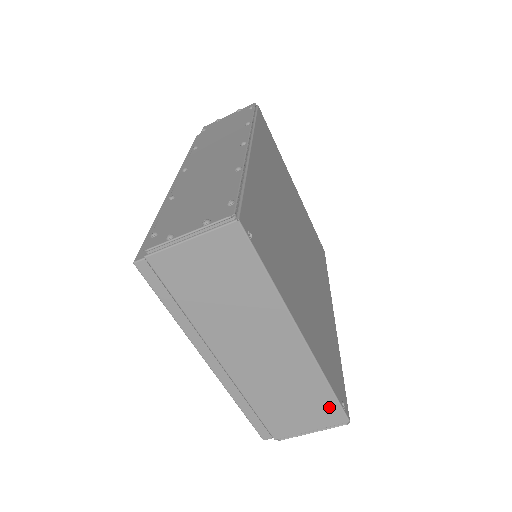
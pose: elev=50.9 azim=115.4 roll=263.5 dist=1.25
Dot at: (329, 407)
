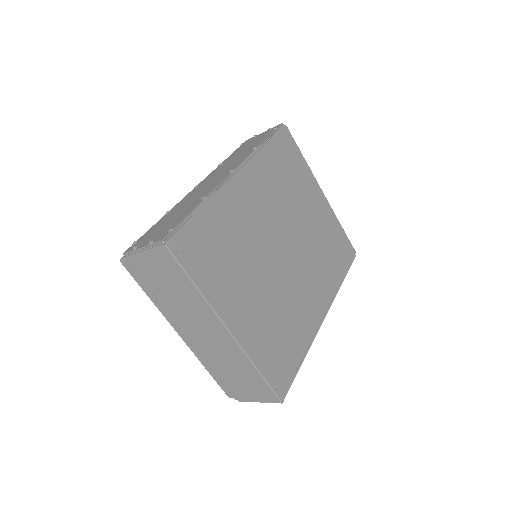
Dot at: (263, 386)
